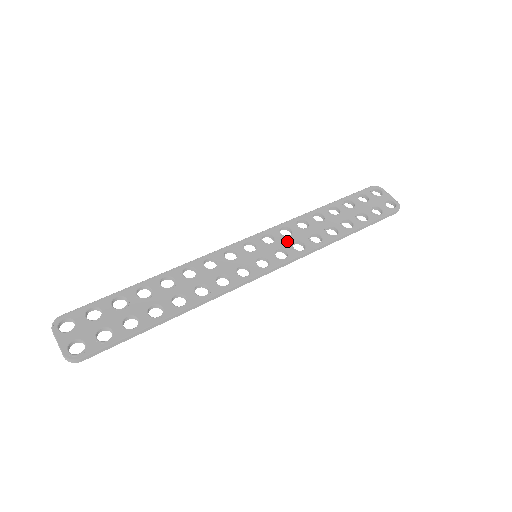
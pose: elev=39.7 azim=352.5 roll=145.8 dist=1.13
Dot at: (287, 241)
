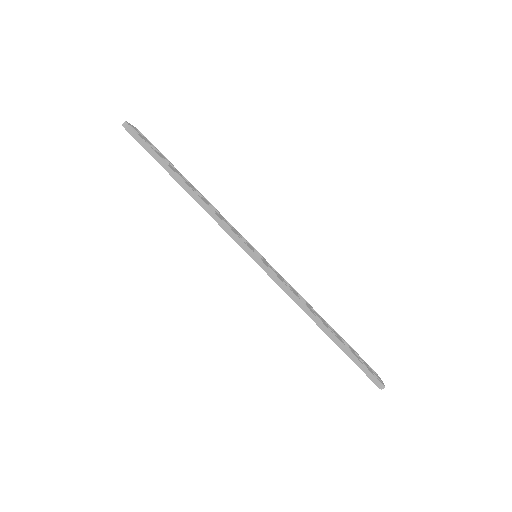
Dot at: (283, 280)
